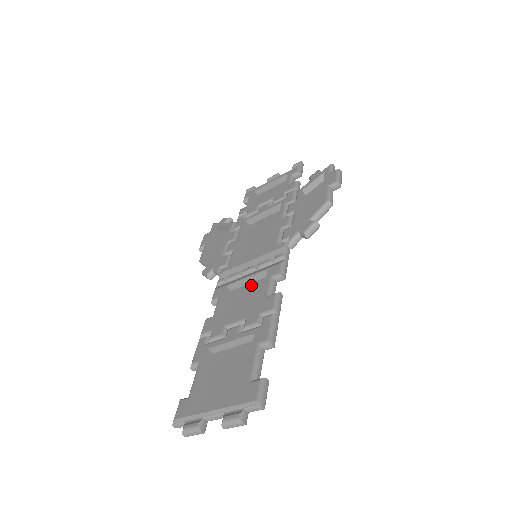
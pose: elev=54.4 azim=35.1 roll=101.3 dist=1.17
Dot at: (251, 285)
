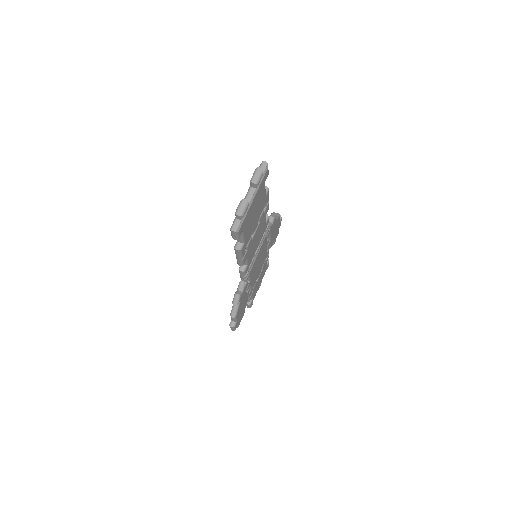
Dot at: occluded
